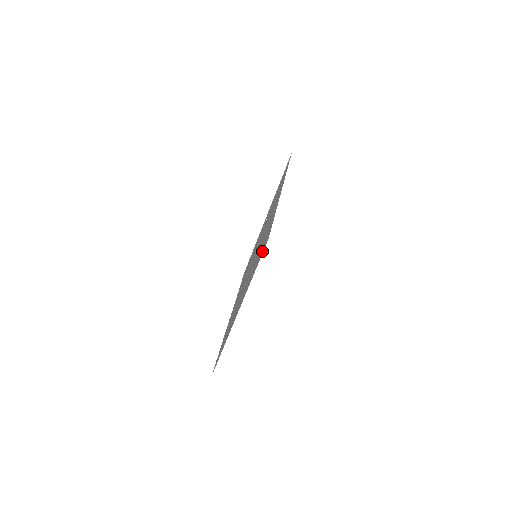
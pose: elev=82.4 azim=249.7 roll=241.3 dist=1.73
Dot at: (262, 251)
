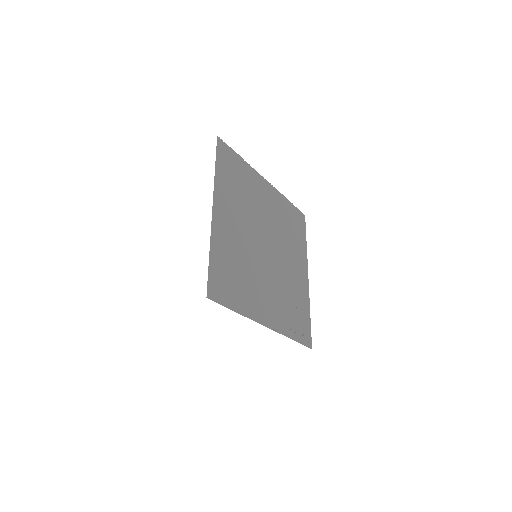
Dot at: (220, 296)
